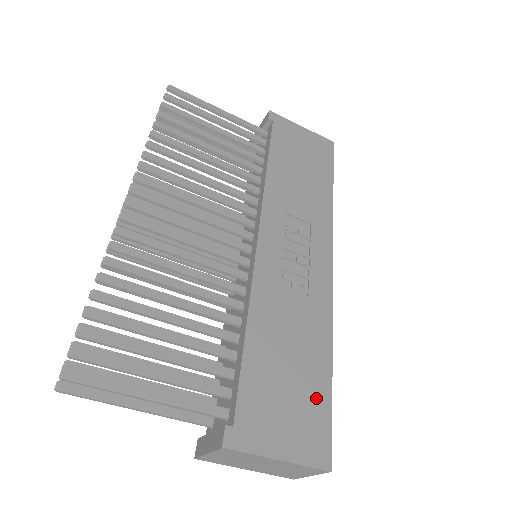
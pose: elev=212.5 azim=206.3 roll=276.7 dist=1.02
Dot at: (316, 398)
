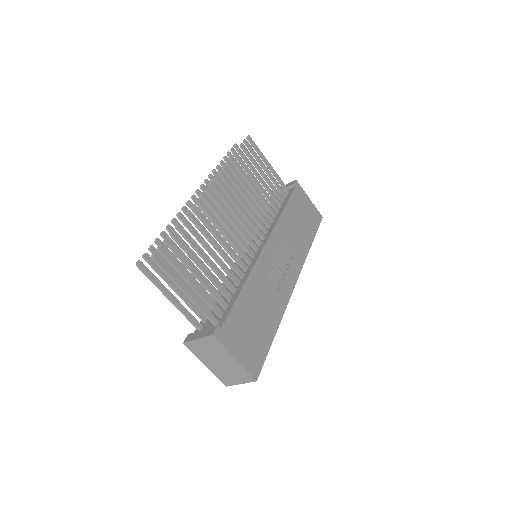
Dot at: (263, 342)
